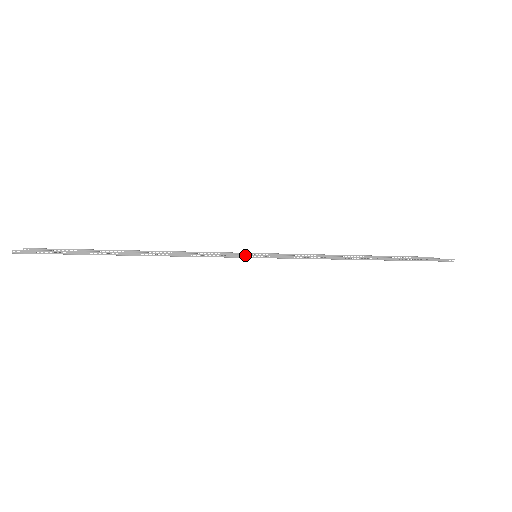
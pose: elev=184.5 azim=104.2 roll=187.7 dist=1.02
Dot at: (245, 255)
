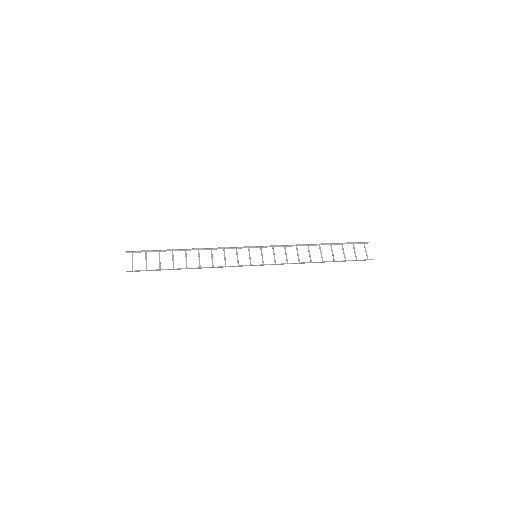
Dot at: occluded
